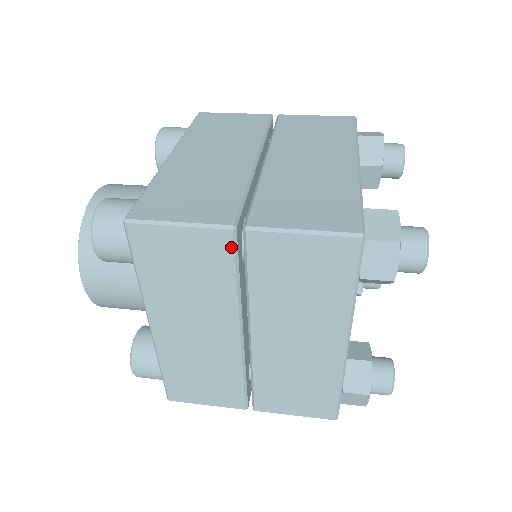
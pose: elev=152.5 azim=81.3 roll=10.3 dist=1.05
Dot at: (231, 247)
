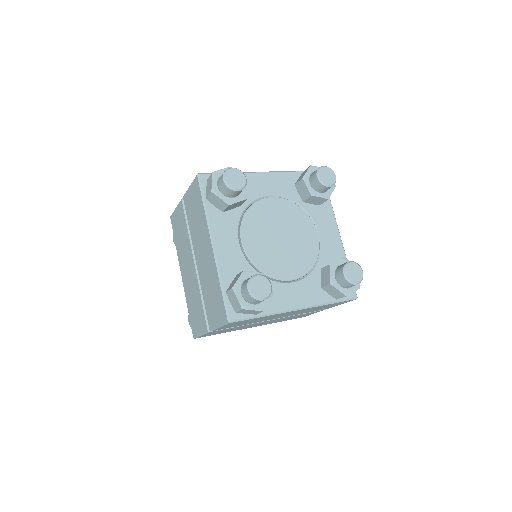
Dot at: (183, 208)
